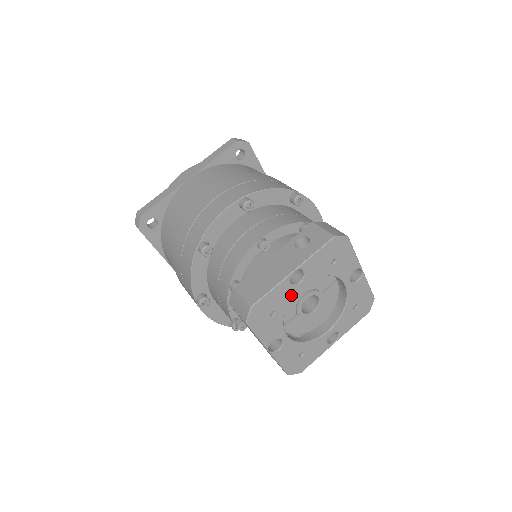
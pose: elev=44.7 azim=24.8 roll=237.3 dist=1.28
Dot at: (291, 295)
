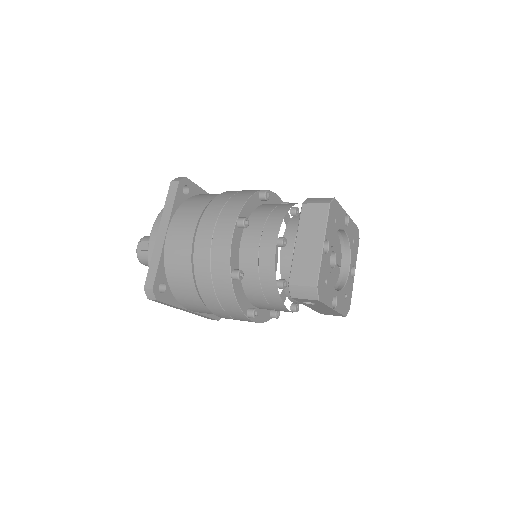
Dot at: (342, 226)
